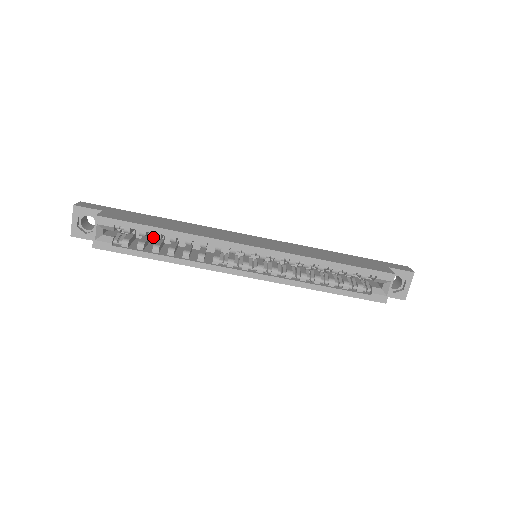
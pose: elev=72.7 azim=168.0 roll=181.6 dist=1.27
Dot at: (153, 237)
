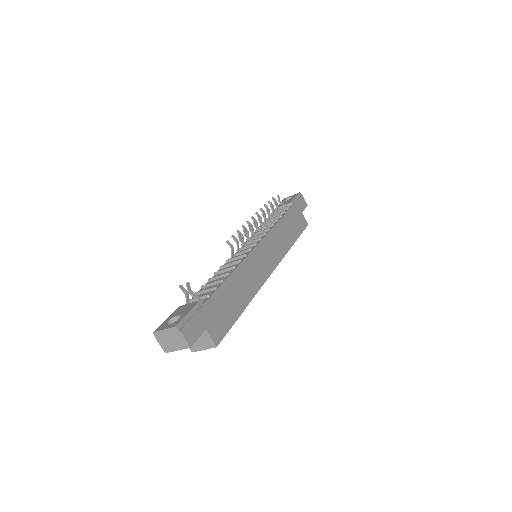
Dot at: occluded
